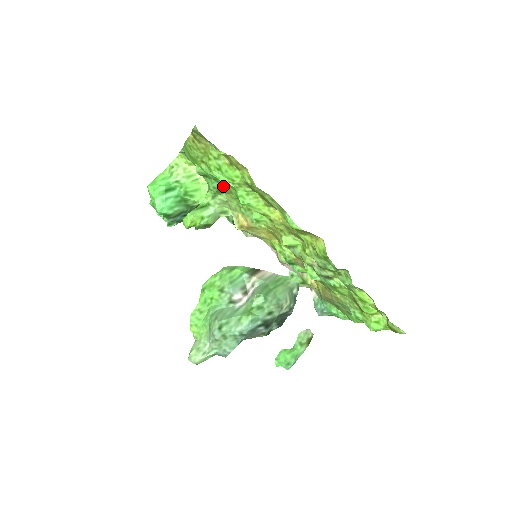
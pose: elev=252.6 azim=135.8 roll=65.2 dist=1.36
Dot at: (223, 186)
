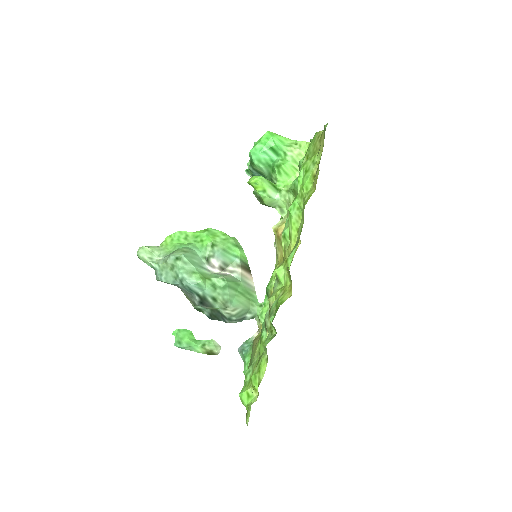
Dot at: occluded
